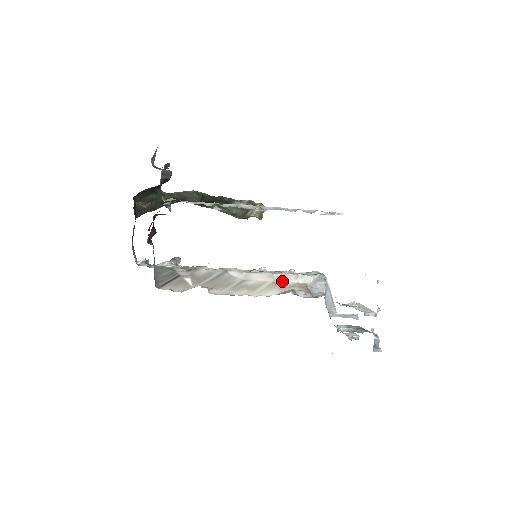
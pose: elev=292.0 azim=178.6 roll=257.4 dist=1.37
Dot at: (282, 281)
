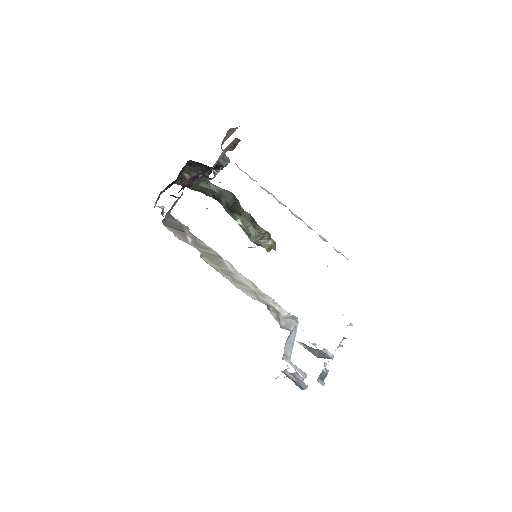
Dot at: (262, 296)
